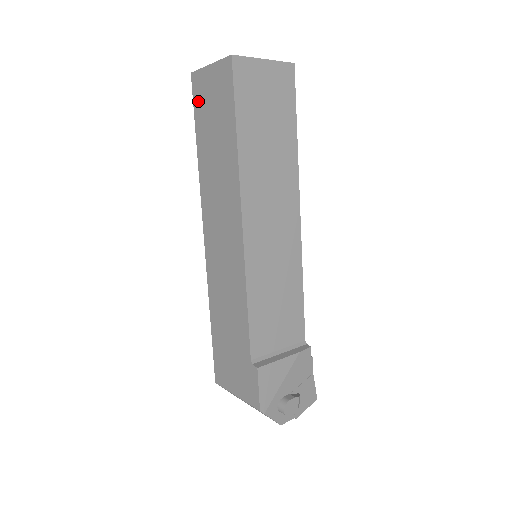
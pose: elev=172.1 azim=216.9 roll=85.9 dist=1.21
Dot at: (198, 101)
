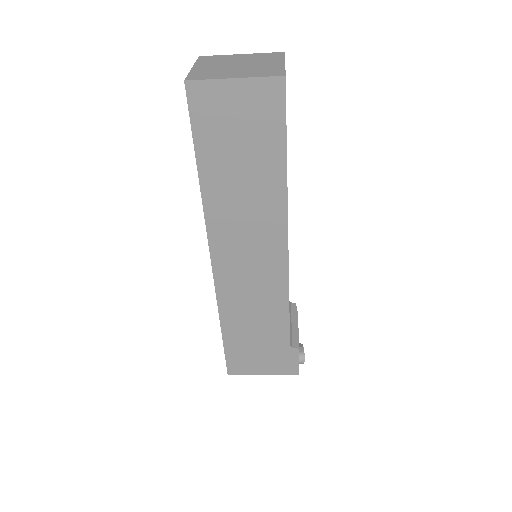
Dot at: (203, 119)
